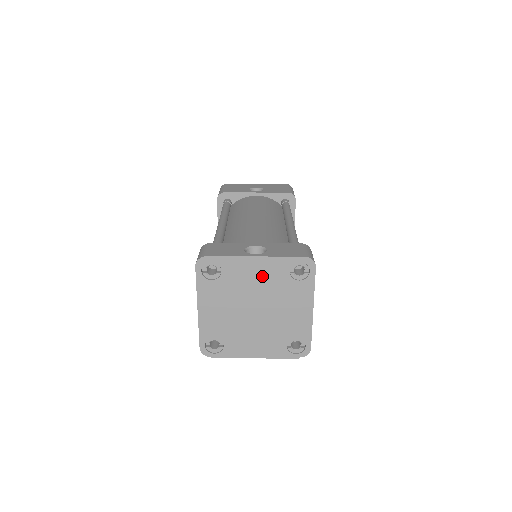
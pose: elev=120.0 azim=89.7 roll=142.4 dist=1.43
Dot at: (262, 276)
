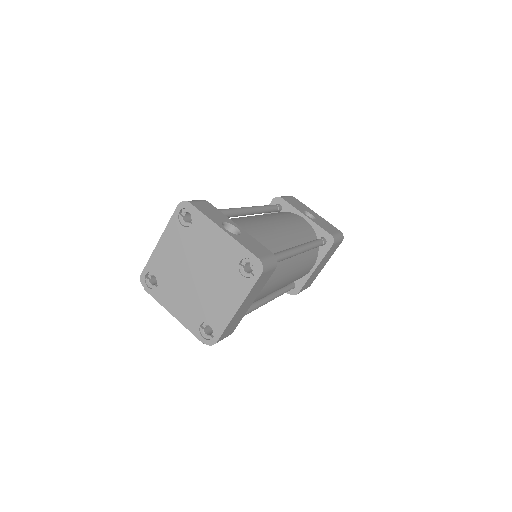
Dot at: (218, 250)
